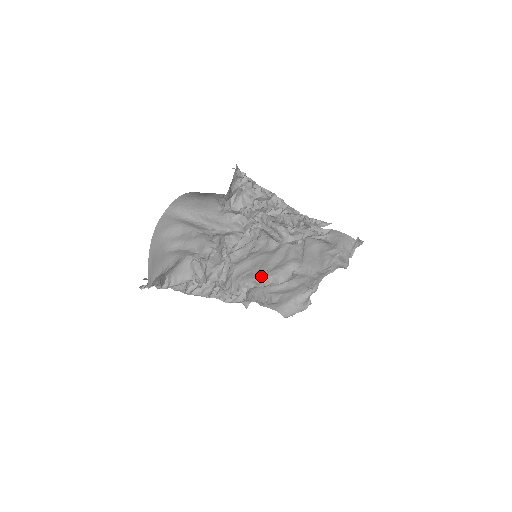
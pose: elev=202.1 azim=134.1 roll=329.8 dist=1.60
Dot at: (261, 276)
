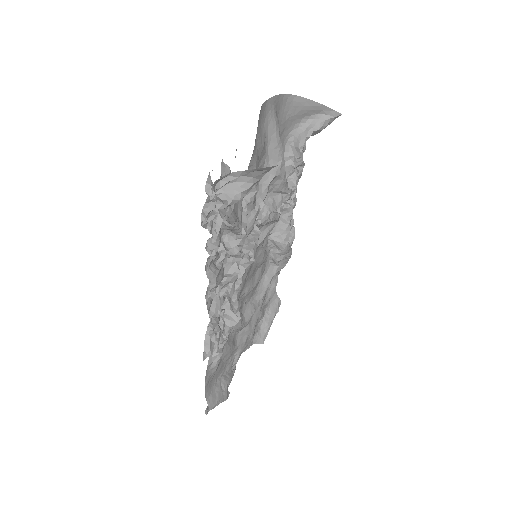
Dot at: occluded
